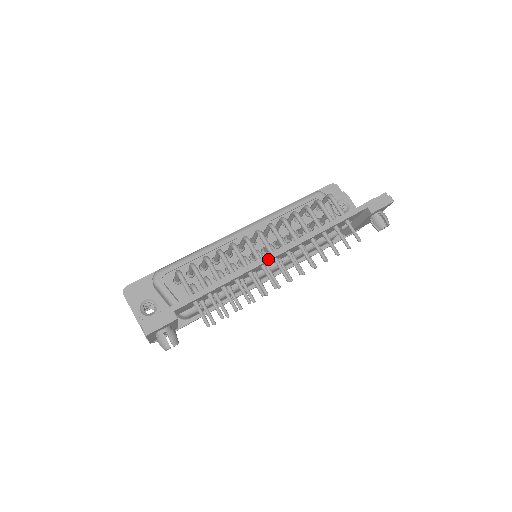
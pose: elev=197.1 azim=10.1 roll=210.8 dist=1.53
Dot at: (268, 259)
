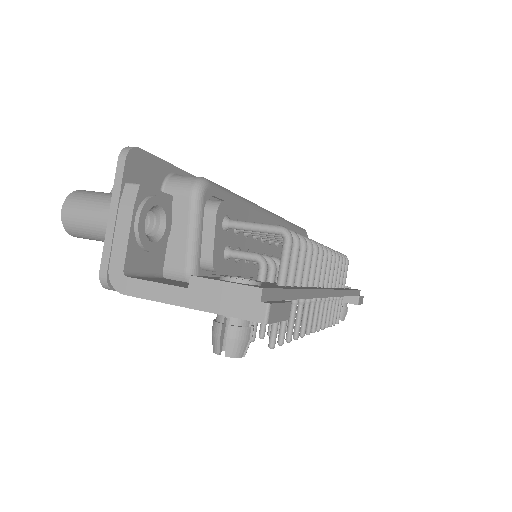
Dot at: (329, 295)
